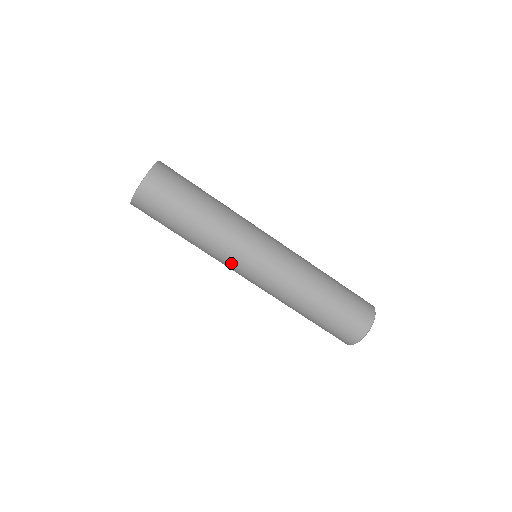
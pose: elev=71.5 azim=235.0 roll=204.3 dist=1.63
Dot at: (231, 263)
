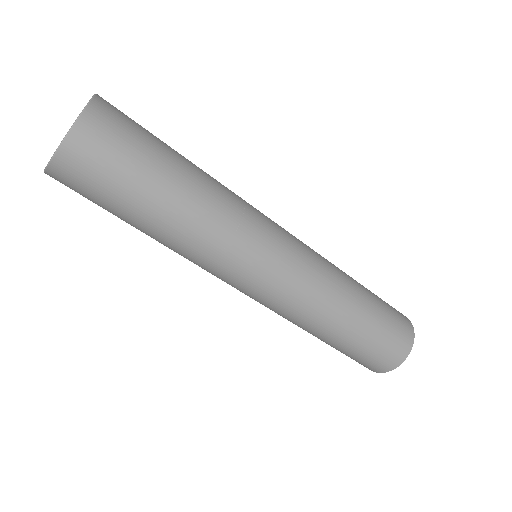
Dot at: (233, 265)
